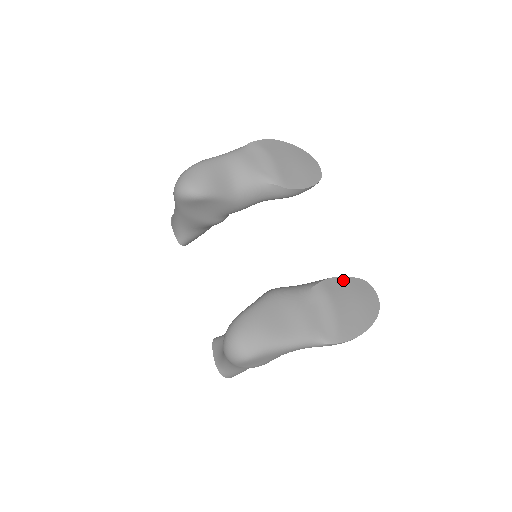
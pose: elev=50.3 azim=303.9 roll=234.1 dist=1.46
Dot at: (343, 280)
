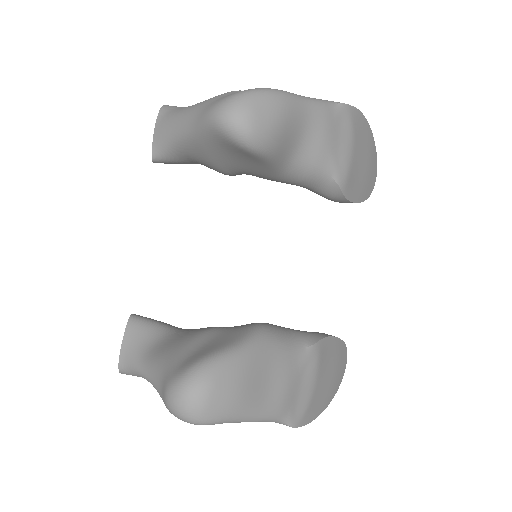
Dot at: (333, 342)
